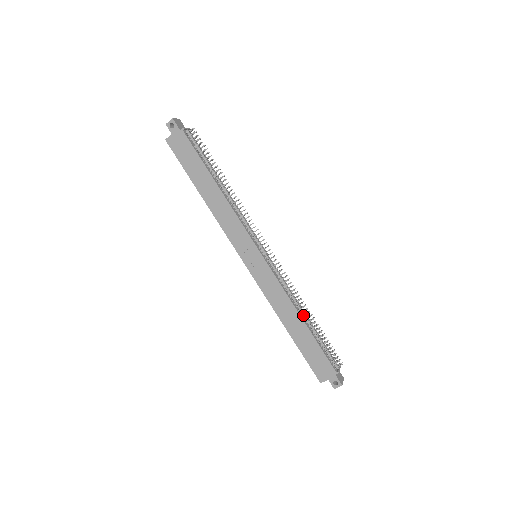
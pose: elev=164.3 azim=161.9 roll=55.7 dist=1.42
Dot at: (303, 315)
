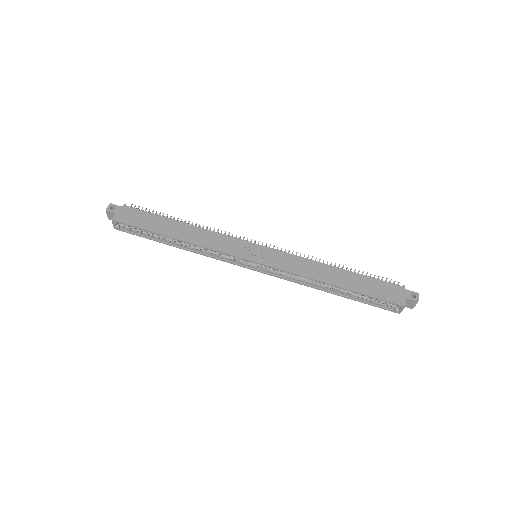
Dot at: (334, 268)
